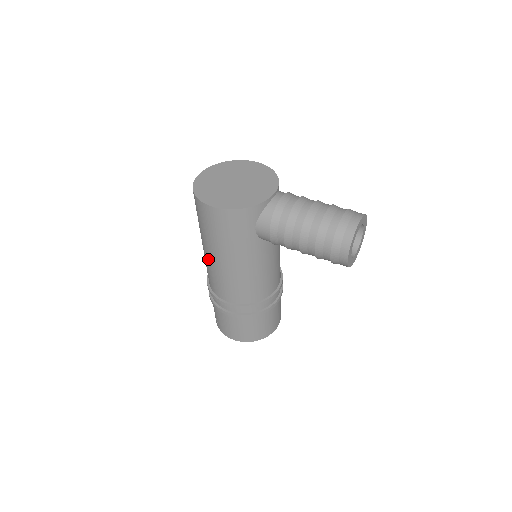
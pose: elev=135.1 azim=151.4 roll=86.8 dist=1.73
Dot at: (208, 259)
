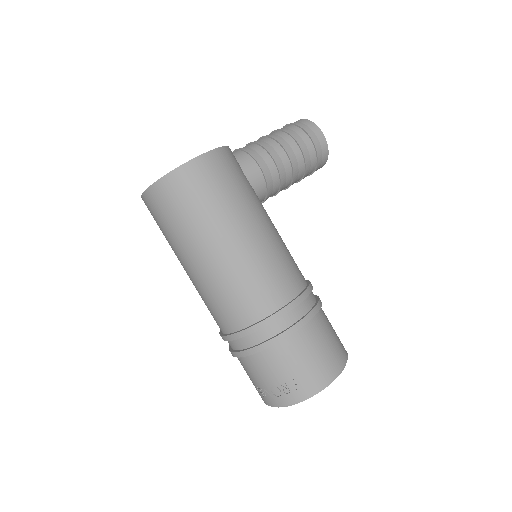
Dot at: (231, 258)
